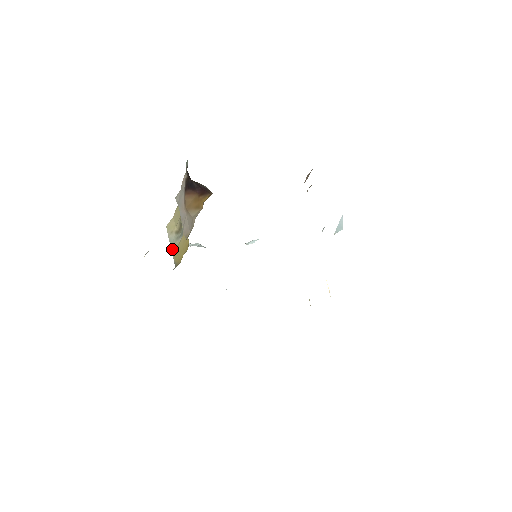
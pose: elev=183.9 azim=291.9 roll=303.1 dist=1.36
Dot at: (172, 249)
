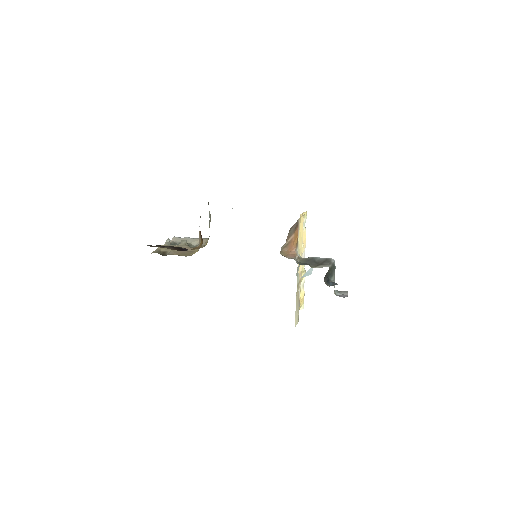
Dot at: (209, 222)
